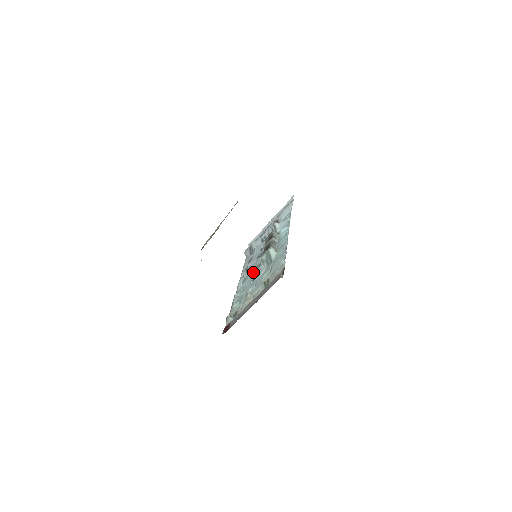
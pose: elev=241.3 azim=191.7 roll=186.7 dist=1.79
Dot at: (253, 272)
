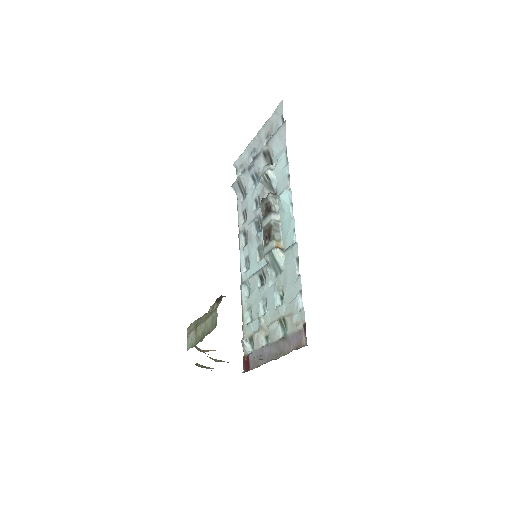
Dot at: (256, 259)
